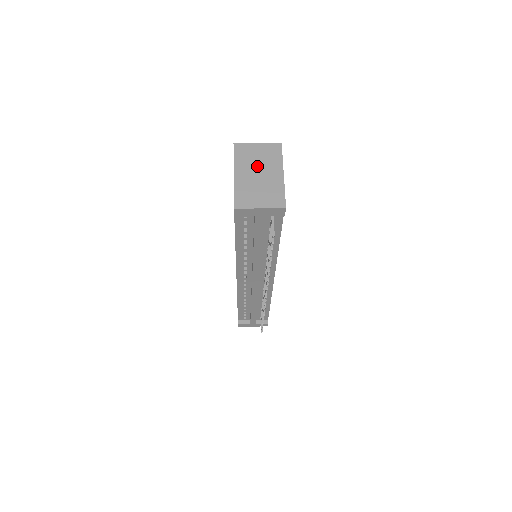
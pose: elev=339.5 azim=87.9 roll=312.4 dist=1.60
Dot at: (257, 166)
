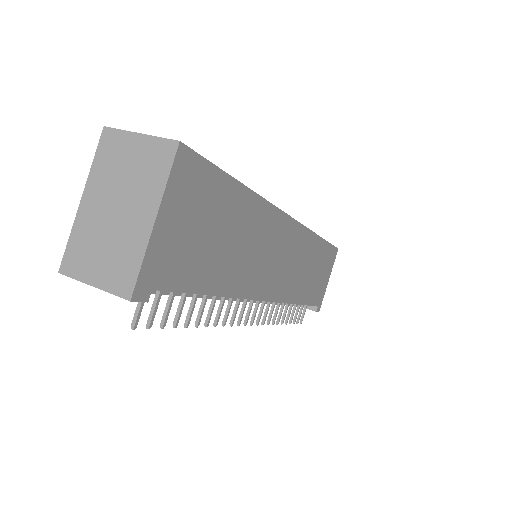
Dot at: (120, 190)
